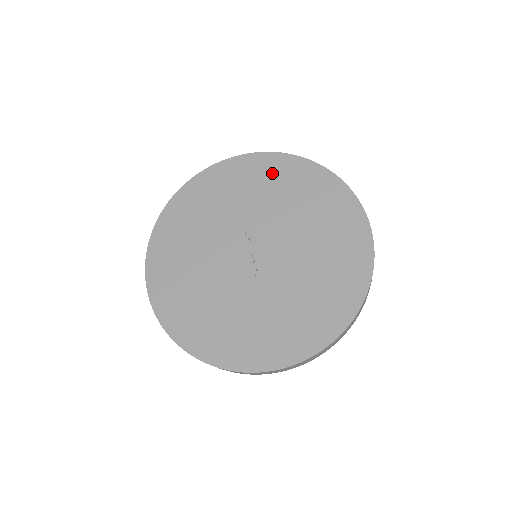
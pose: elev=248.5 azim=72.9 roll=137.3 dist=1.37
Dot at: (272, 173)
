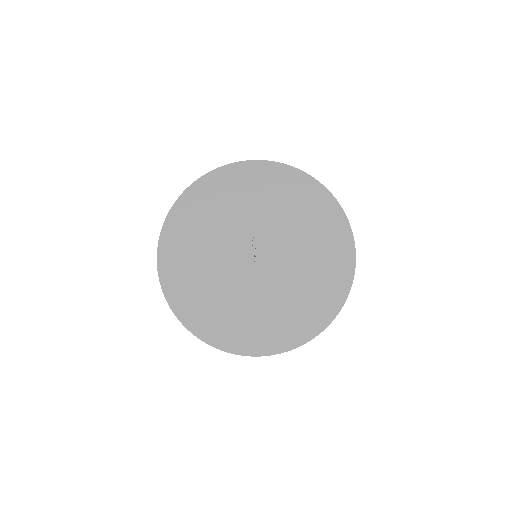
Dot at: (287, 187)
